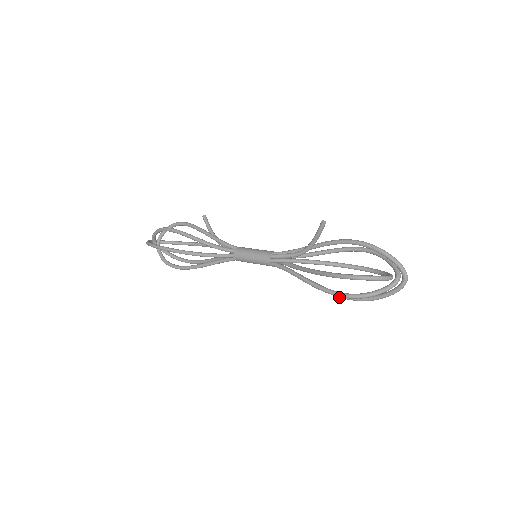
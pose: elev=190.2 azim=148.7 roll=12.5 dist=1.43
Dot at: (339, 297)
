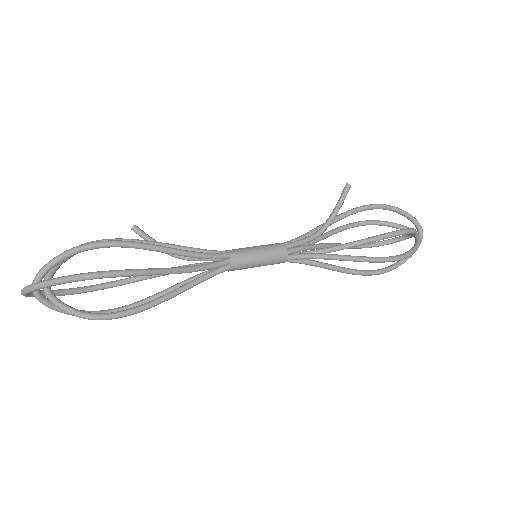
Dot at: (368, 275)
